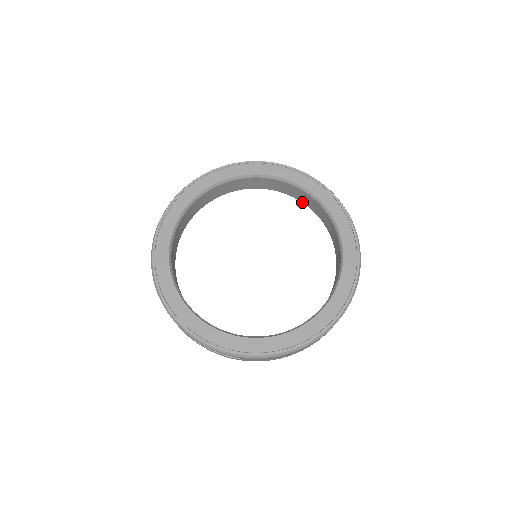
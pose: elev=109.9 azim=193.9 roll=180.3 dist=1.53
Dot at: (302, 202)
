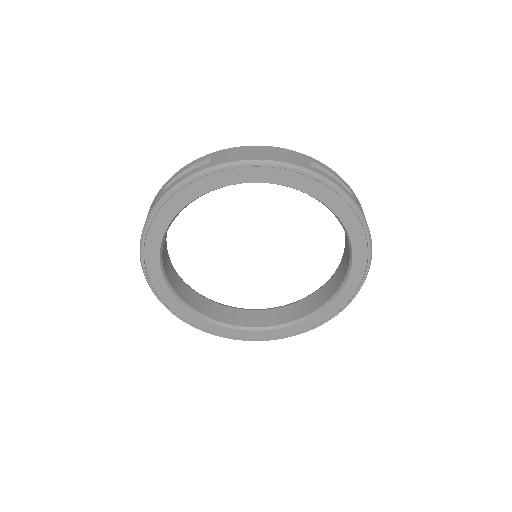
Dot at: occluded
